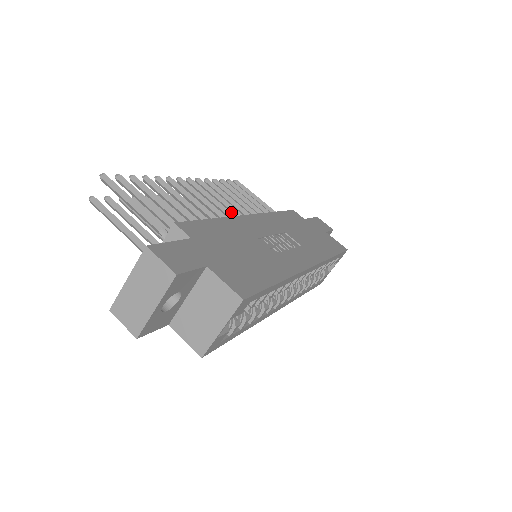
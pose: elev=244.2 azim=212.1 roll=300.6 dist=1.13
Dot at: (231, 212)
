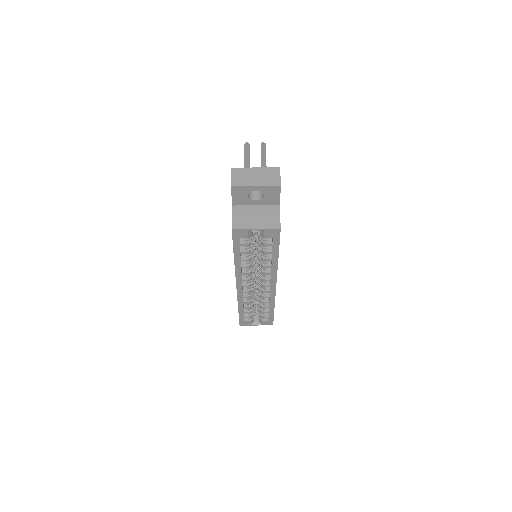
Dot at: occluded
